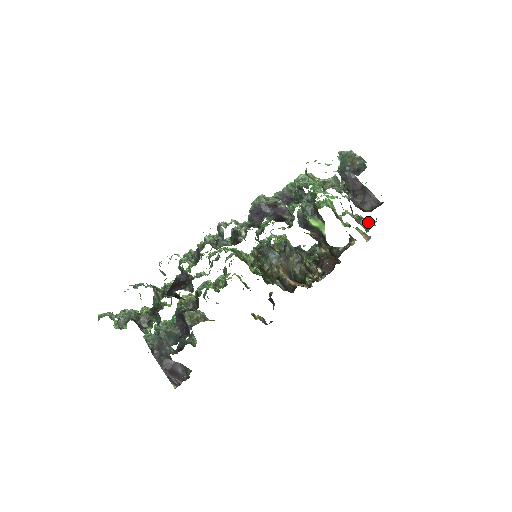
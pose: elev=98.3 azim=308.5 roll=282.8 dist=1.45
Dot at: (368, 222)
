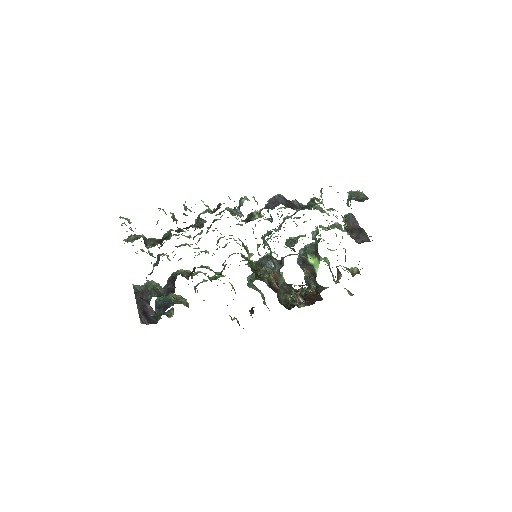
Dot at: (356, 270)
